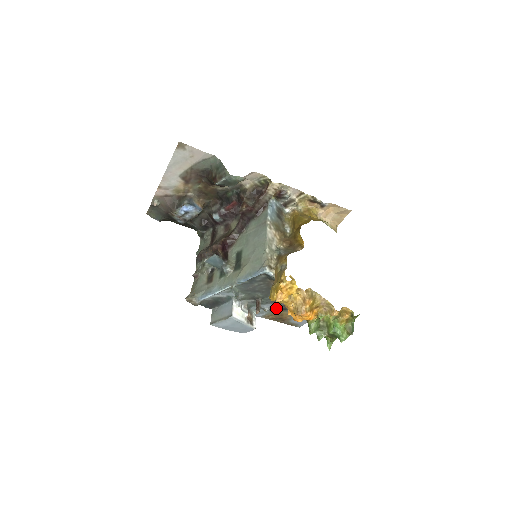
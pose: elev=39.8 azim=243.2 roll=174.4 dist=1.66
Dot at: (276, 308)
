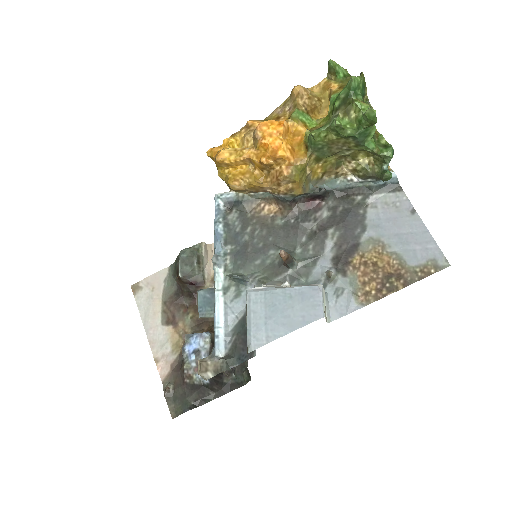
Dot at: (342, 259)
